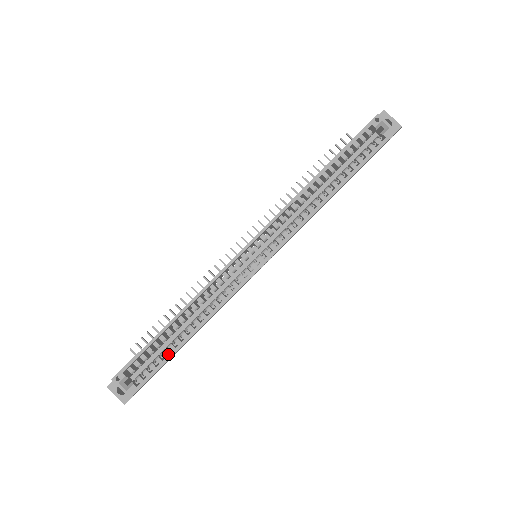
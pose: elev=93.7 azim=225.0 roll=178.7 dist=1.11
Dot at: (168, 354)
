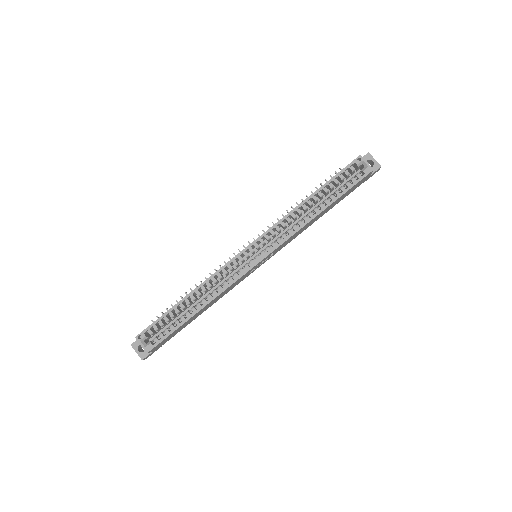
Dot at: (179, 323)
